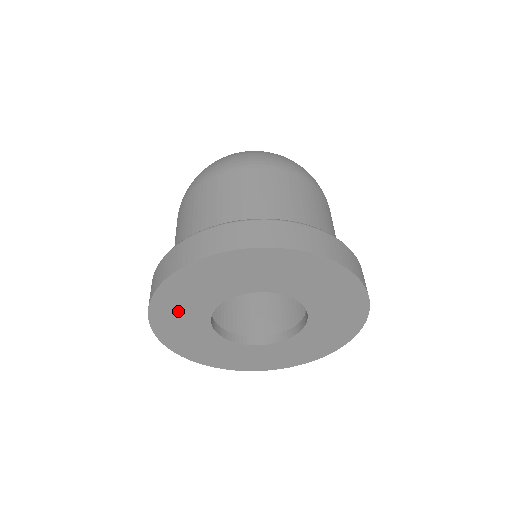
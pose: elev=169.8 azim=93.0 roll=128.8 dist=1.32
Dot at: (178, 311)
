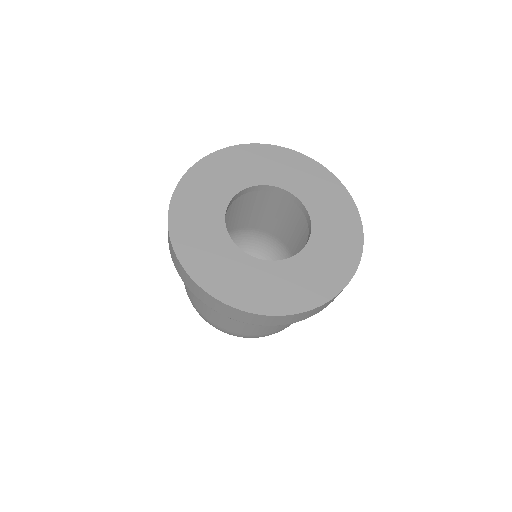
Dot at: (198, 200)
